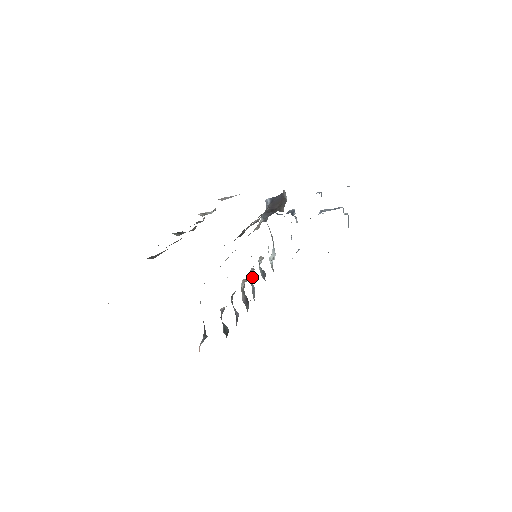
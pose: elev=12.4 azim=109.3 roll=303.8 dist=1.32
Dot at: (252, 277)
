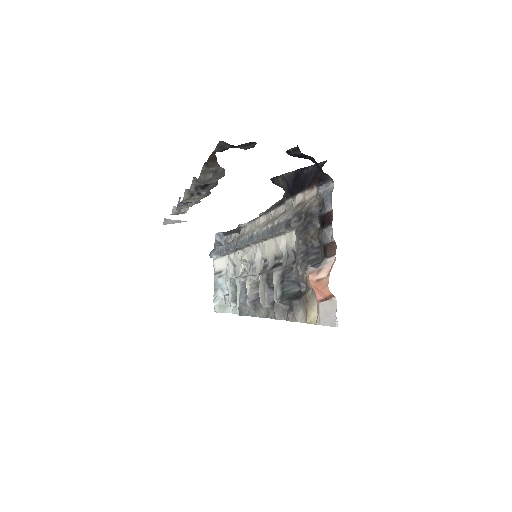
Dot at: occluded
